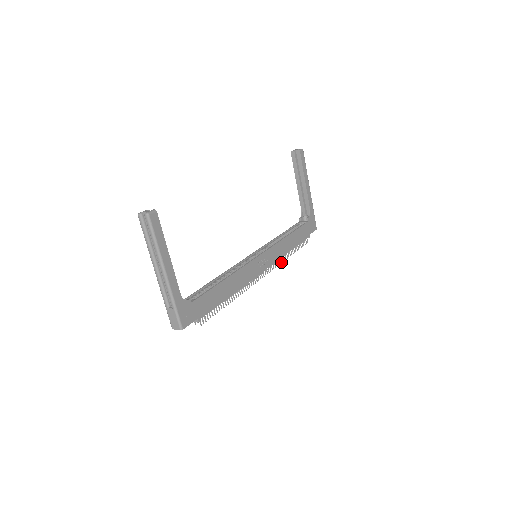
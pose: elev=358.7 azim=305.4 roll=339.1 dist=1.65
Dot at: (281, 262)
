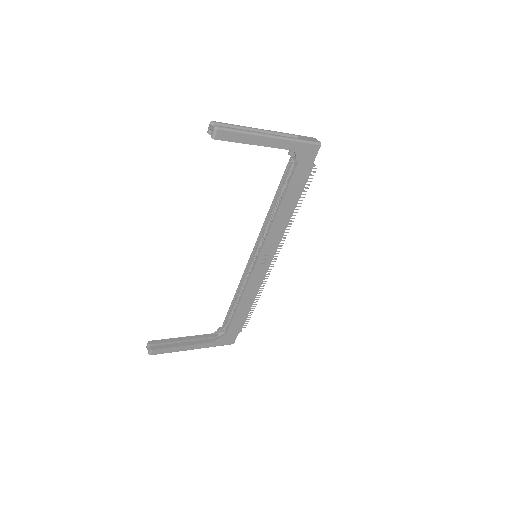
Dot at: occluded
